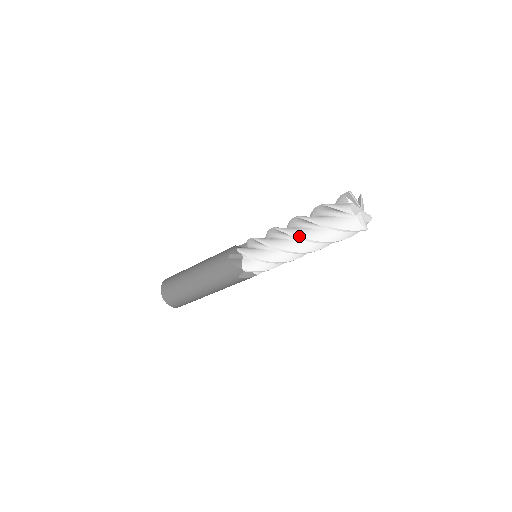
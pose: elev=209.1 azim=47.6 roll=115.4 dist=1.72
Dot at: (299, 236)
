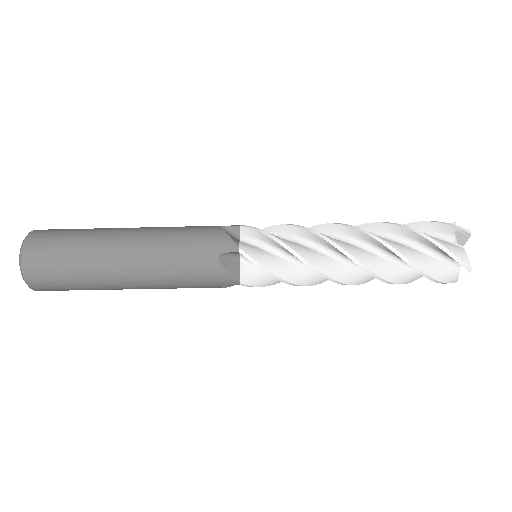
Dot at: (372, 233)
